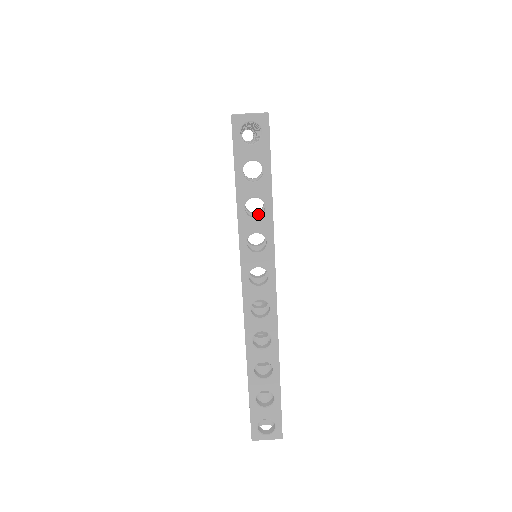
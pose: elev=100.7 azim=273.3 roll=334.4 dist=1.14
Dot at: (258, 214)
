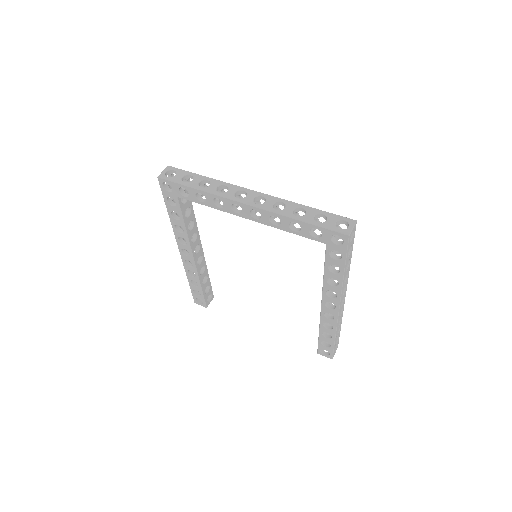
Dot at: occluded
